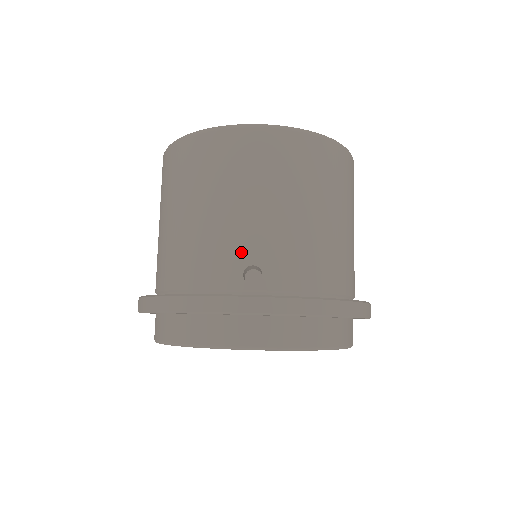
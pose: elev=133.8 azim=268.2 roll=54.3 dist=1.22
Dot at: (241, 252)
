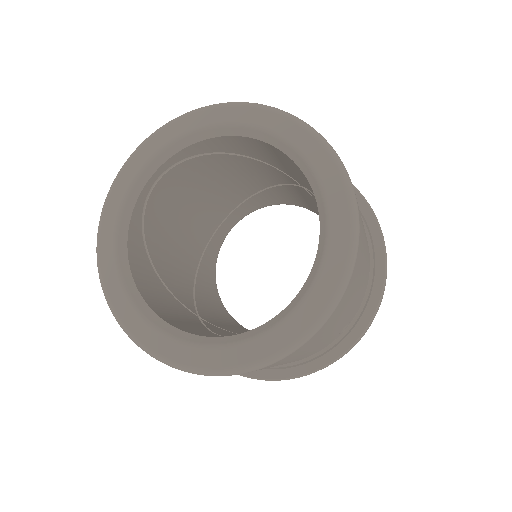
Dot at: (335, 336)
